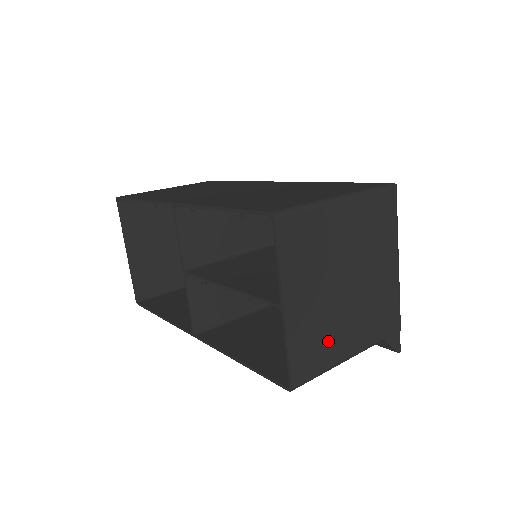
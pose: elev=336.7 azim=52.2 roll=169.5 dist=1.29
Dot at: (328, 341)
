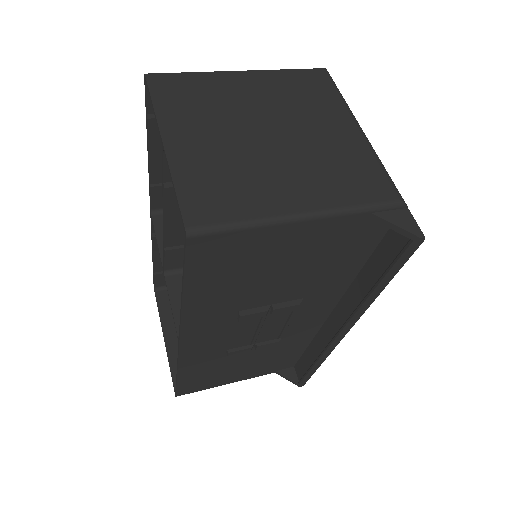
Dot at: (247, 187)
